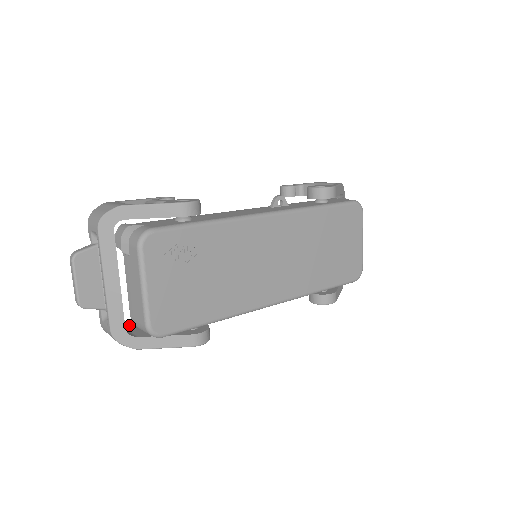
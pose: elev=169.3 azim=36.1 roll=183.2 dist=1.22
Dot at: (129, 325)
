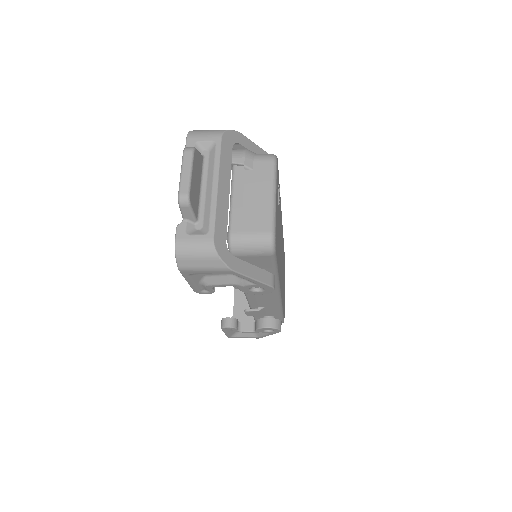
Dot at: occluded
